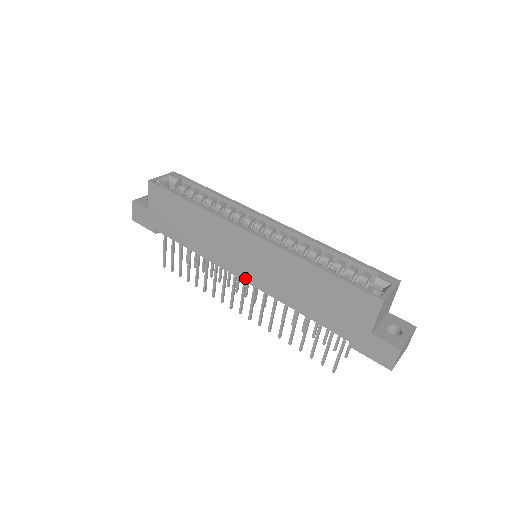
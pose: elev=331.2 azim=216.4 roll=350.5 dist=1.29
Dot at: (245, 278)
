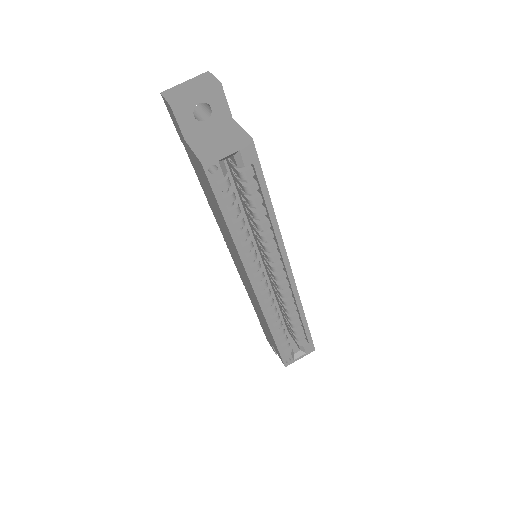
Dot at: (232, 257)
